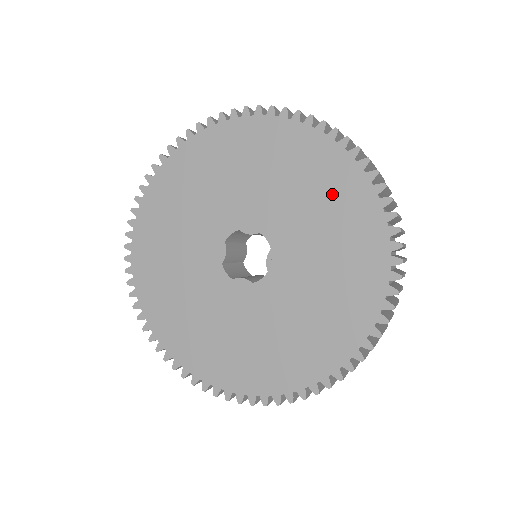
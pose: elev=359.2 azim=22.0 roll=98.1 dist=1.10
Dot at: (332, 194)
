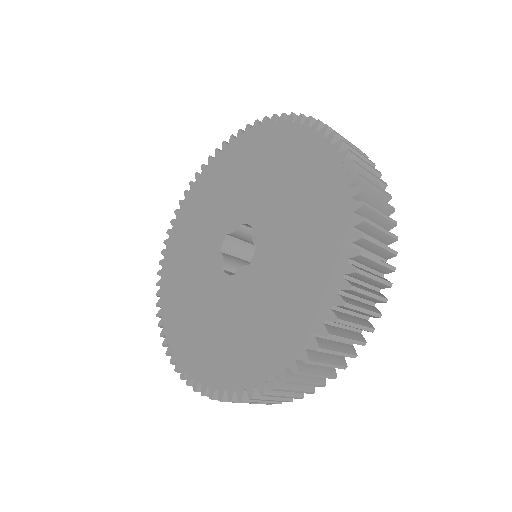
Dot at: (278, 154)
